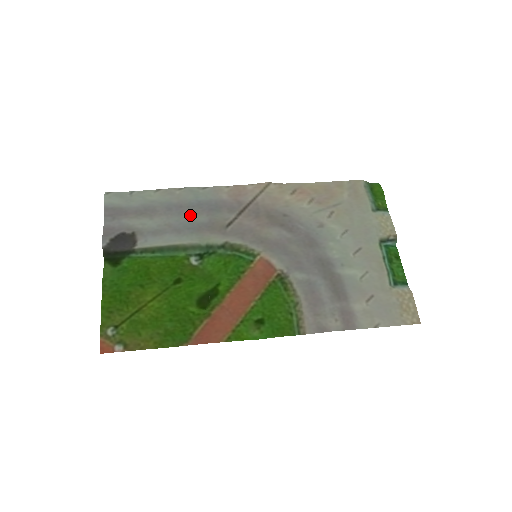
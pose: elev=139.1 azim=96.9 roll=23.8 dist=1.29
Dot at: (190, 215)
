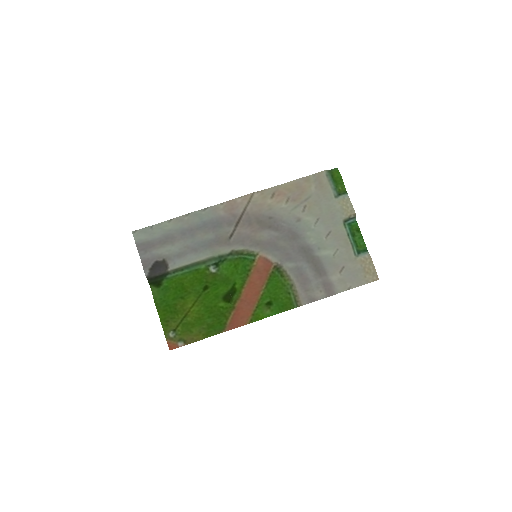
Dot at: (200, 235)
